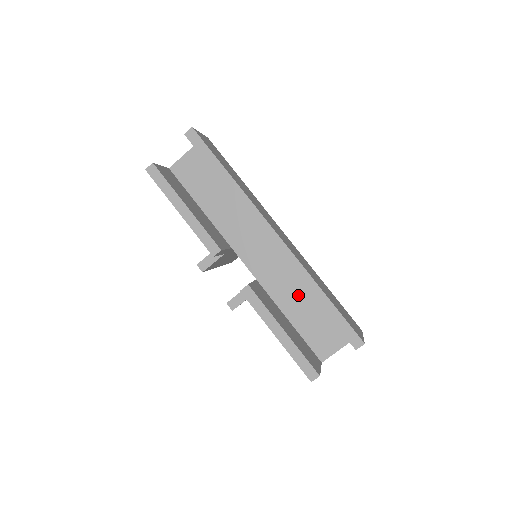
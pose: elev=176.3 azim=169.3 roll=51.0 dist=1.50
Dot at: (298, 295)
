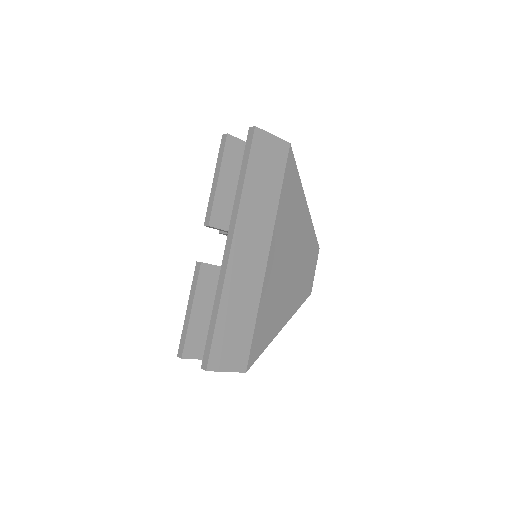
Dot at: occluded
